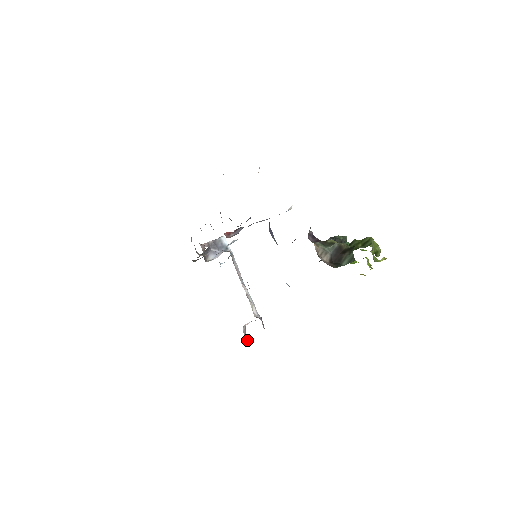
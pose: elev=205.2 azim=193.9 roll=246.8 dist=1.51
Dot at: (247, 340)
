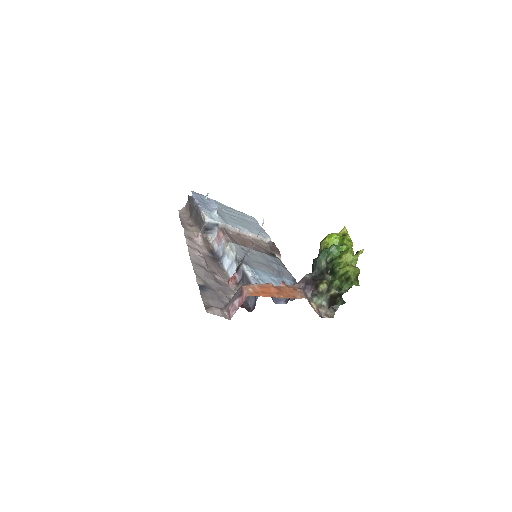
Dot at: occluded
